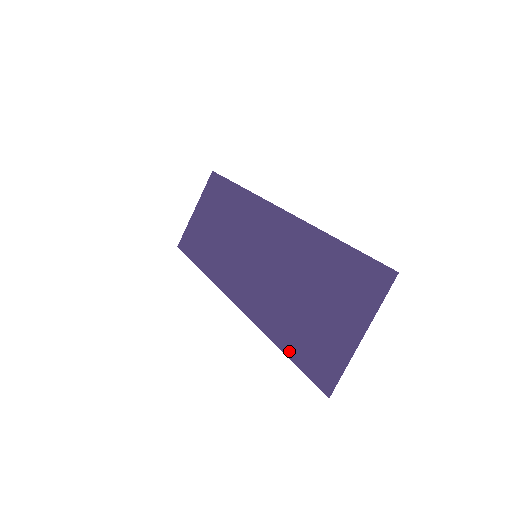
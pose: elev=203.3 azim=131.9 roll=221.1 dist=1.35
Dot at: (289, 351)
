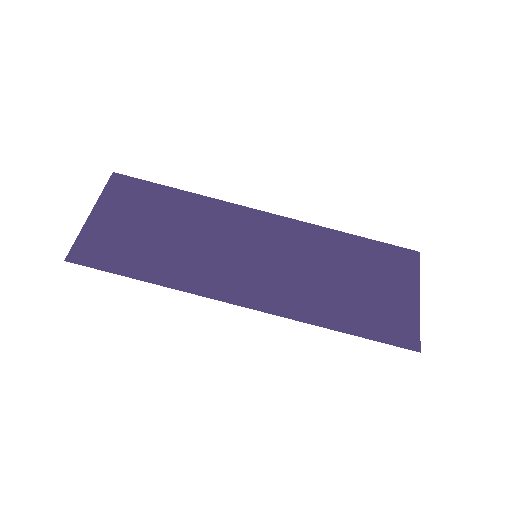
Dot at: (356, 330)
